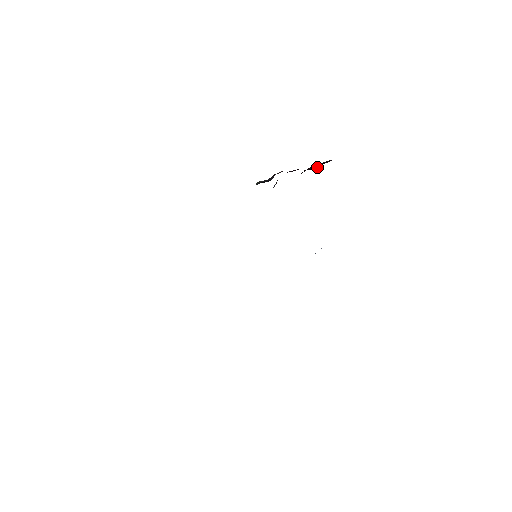
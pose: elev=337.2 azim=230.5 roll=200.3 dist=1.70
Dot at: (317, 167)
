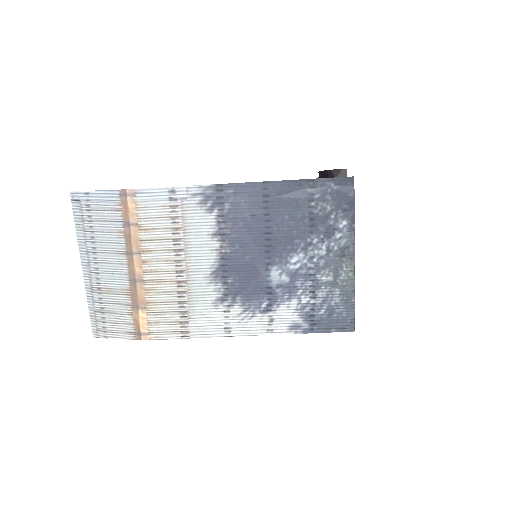
Dot at: occluded
